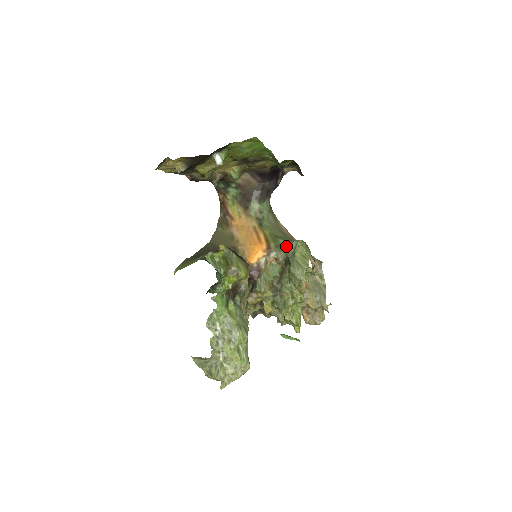
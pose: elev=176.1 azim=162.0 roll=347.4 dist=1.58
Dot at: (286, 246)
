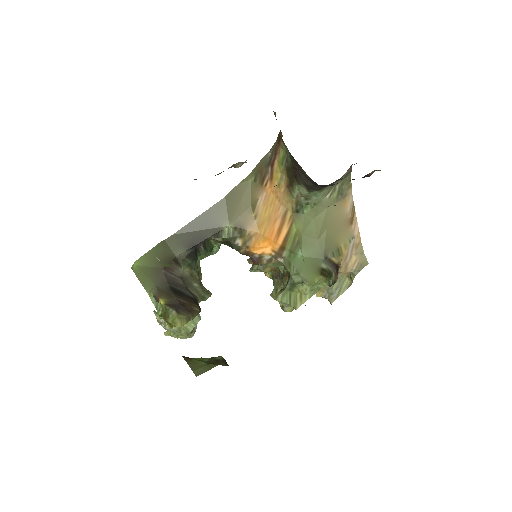
Dot at: (294, 270)
